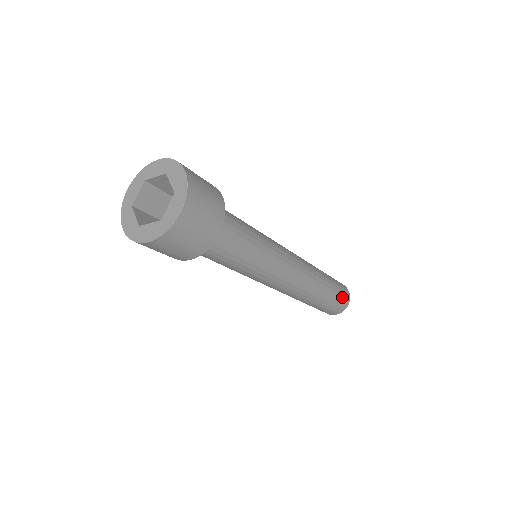
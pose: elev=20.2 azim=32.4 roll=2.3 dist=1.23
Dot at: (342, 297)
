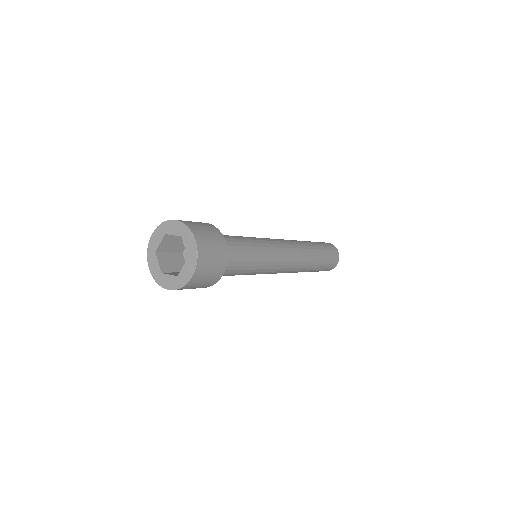
Dot at: (329, 248)
